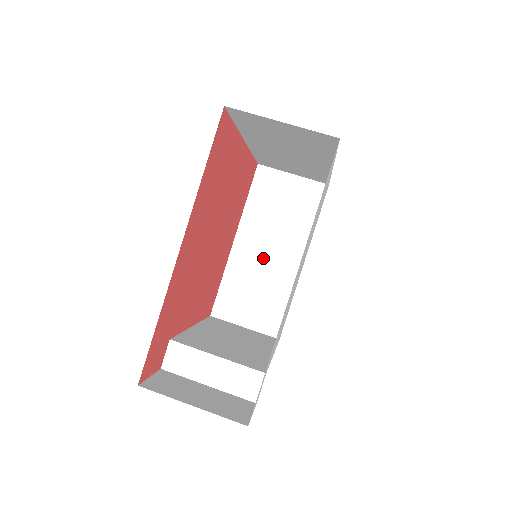
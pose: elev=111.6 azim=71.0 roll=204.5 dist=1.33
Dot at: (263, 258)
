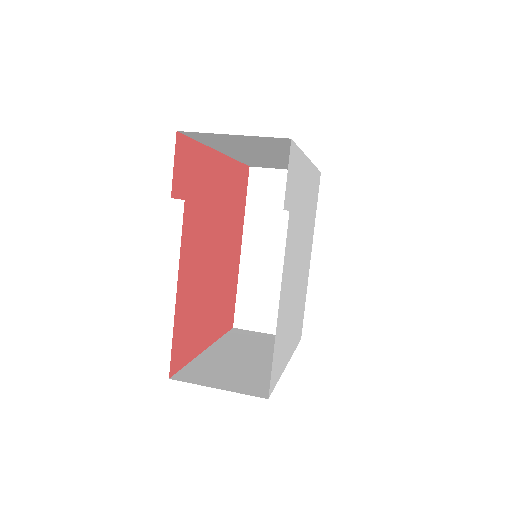
Dot at: (241, 358)
